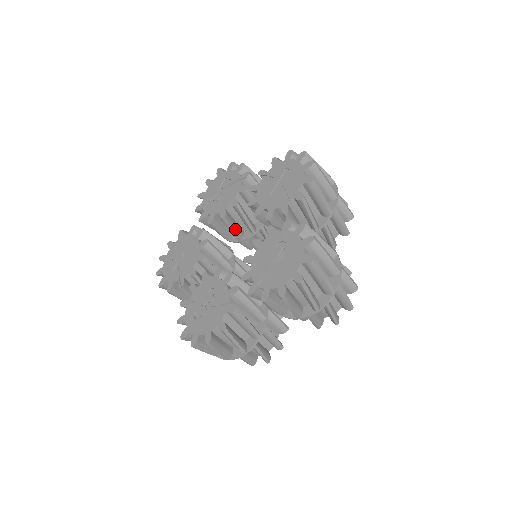
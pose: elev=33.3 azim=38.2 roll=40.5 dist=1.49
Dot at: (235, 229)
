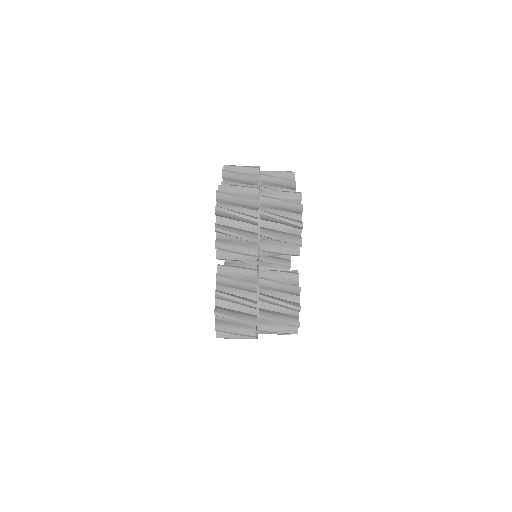
Dot at: occluded
